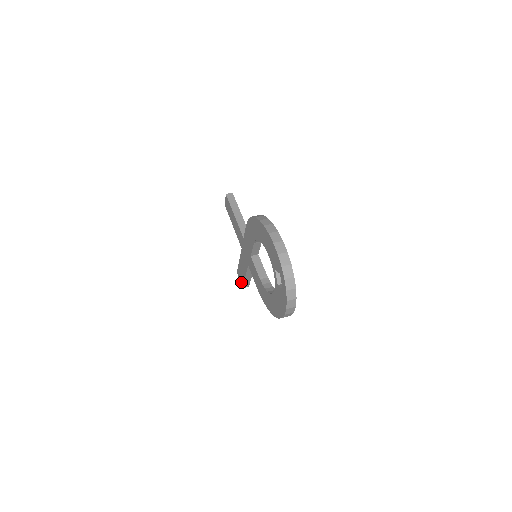
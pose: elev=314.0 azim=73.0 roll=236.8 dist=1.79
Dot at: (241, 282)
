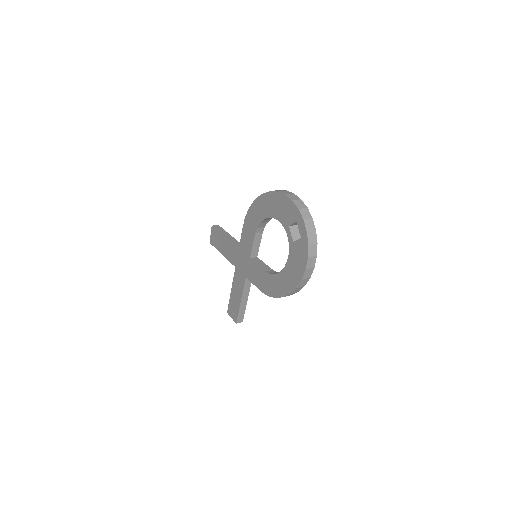
Dot at: (234, 317)
